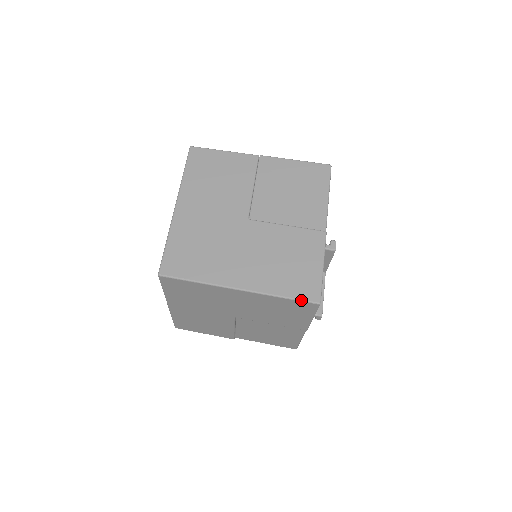
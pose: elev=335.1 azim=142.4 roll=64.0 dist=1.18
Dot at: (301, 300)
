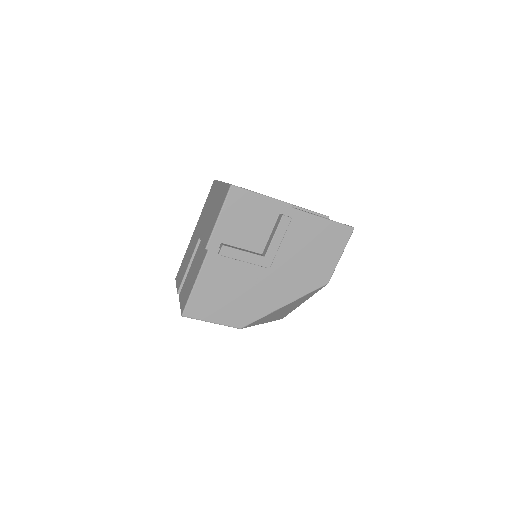
Dot at: (229, 184)
